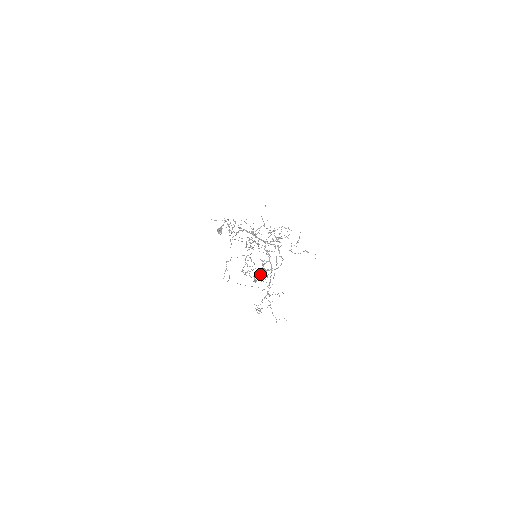
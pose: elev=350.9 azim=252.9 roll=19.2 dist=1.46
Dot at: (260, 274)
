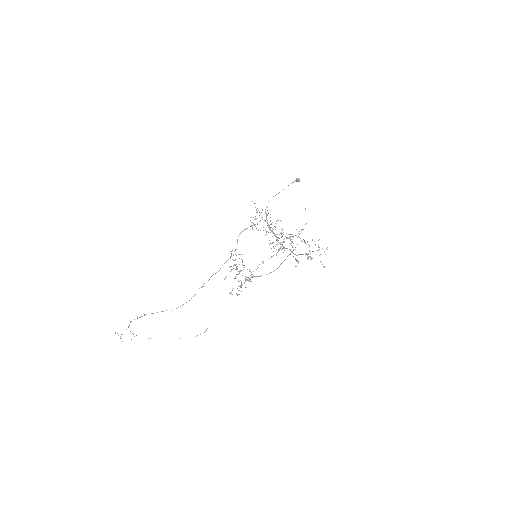
Dot at: occluded
